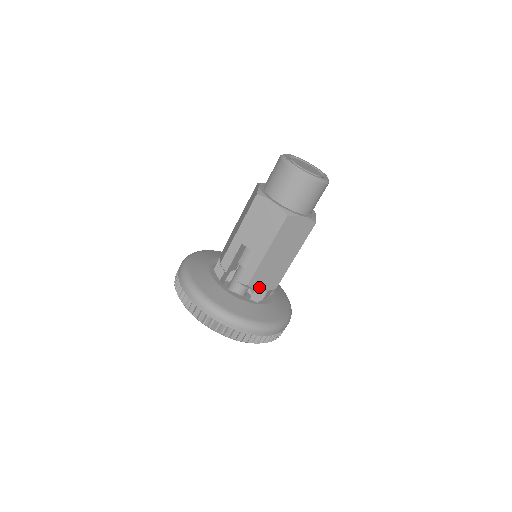
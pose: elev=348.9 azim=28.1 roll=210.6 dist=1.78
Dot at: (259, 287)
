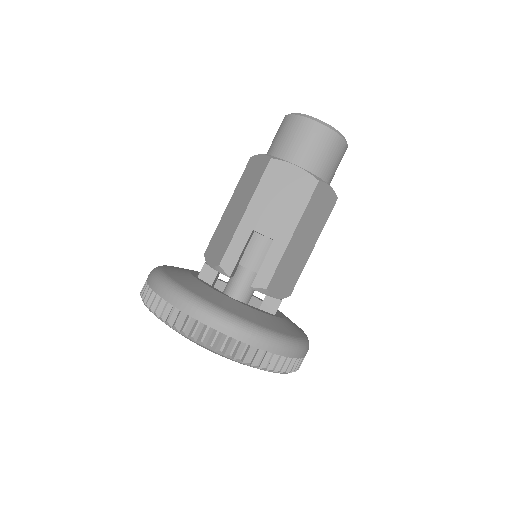
Dot at: (276, 292)
